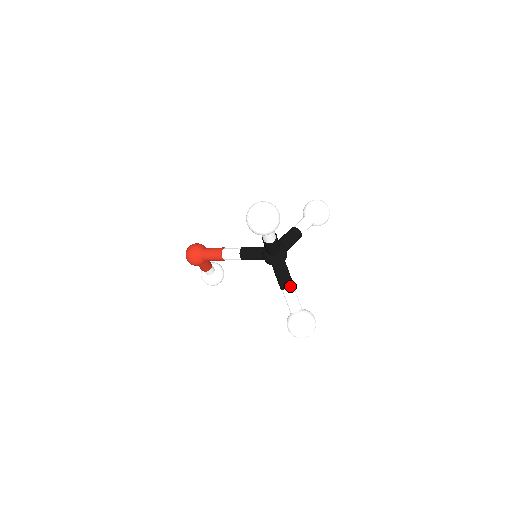
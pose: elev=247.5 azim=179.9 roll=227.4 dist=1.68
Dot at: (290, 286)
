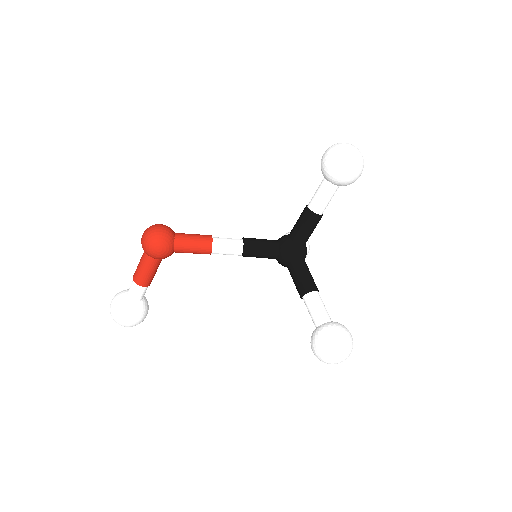
Dot at: (317, 289)
